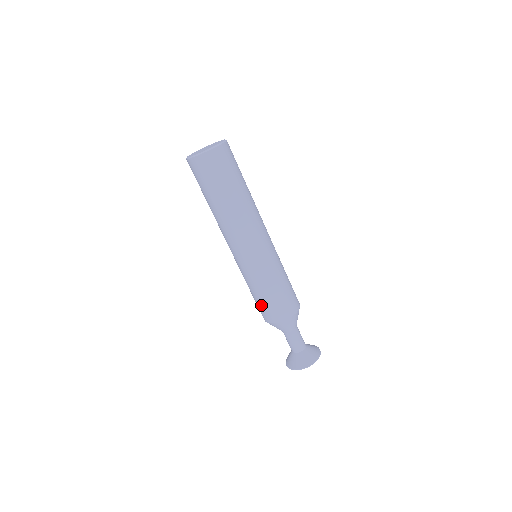
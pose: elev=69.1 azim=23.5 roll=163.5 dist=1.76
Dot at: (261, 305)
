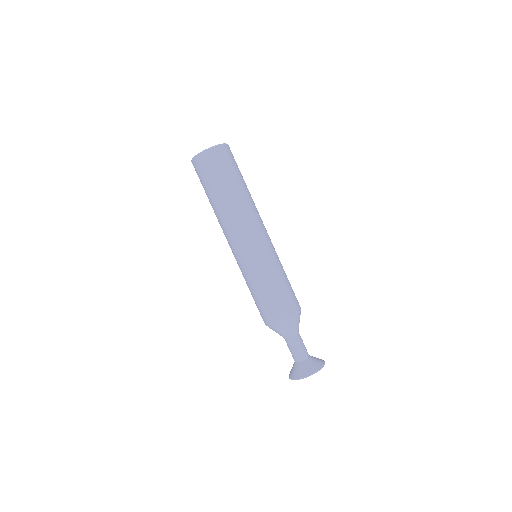
Dot at: occluded
